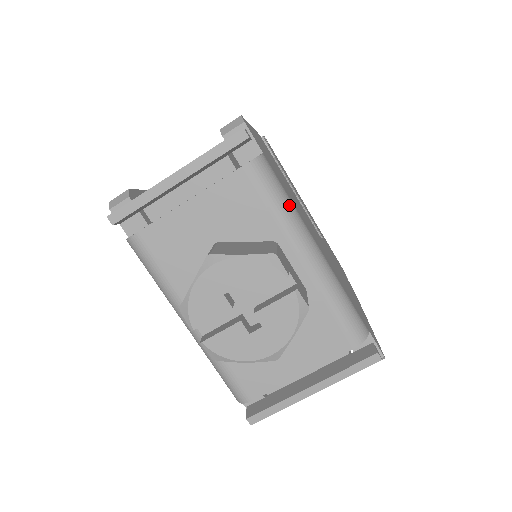
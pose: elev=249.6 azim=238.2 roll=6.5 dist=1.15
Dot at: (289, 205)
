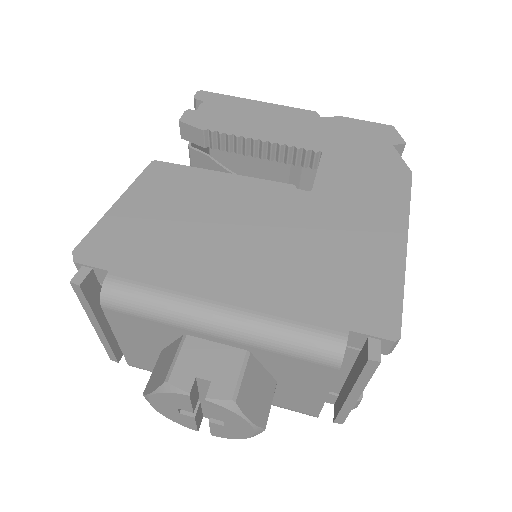
Dot at: (161, 301)
